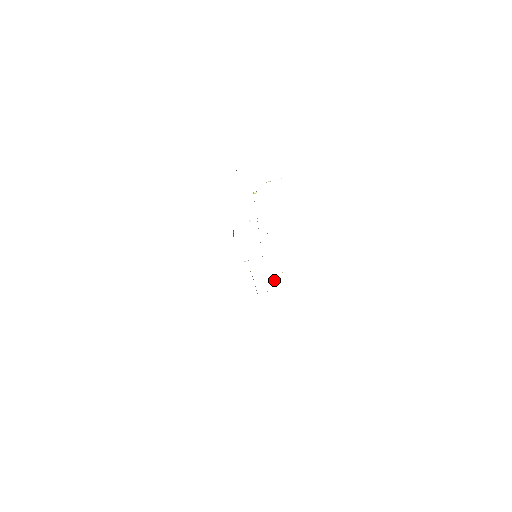
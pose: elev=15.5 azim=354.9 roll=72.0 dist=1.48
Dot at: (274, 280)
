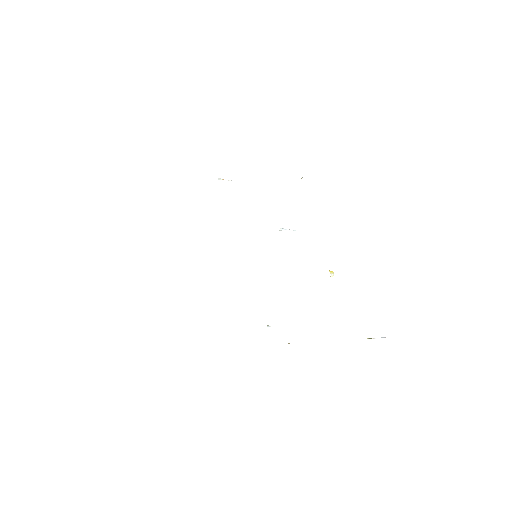
Dot at: (268, 327)
